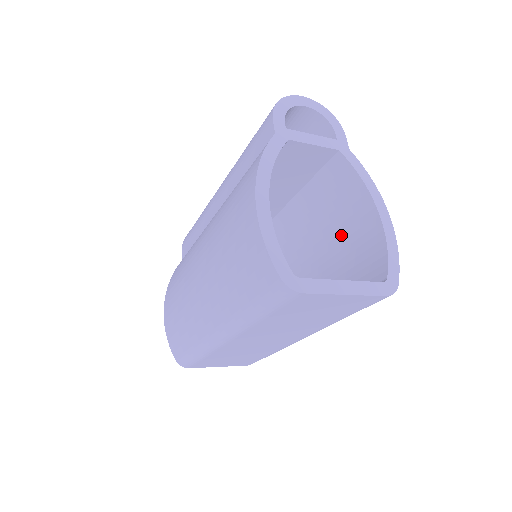
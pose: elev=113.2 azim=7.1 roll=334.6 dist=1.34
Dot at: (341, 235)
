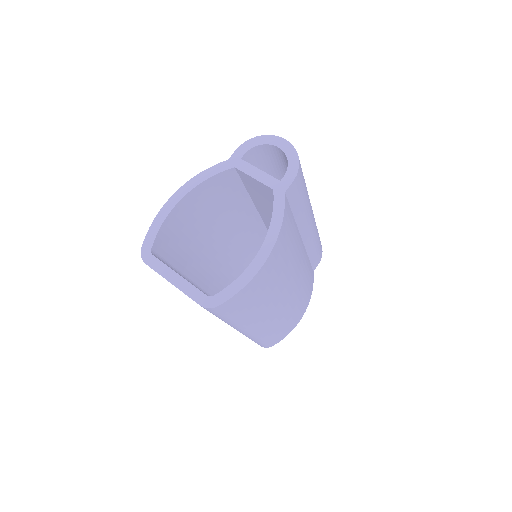
Dot at: occluded
